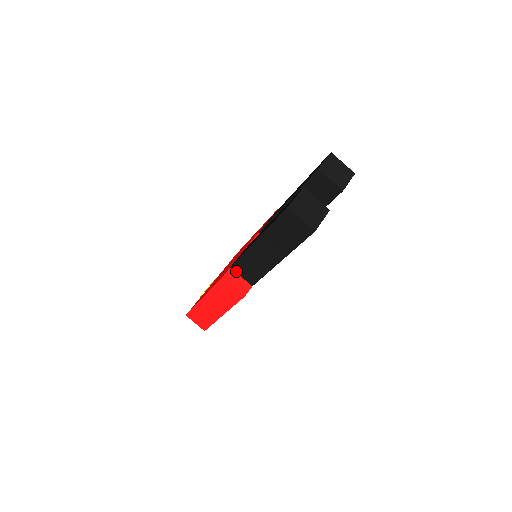
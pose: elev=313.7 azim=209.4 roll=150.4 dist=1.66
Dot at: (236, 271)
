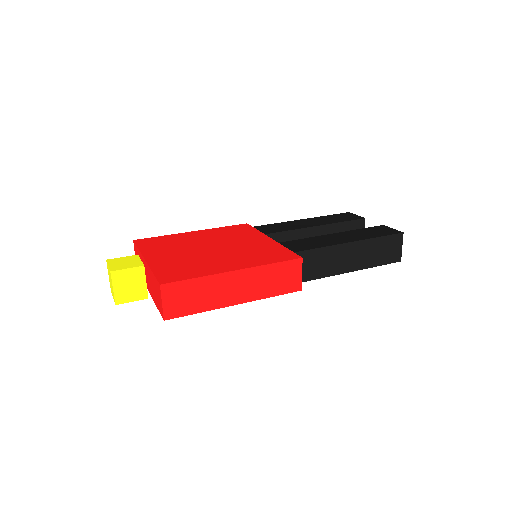
Dot at: occluded
